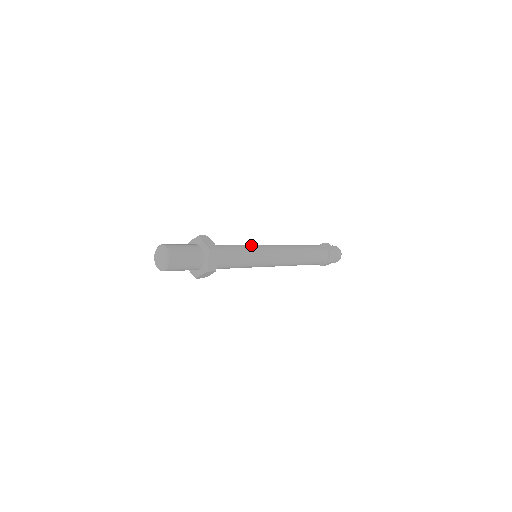
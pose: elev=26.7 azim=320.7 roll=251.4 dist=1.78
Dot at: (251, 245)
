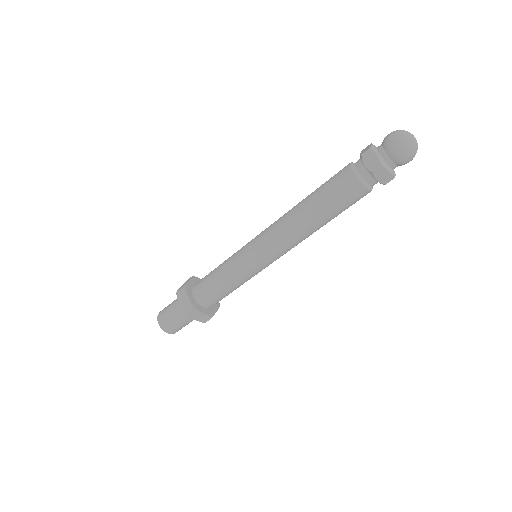
Dot at: (235, 259)
